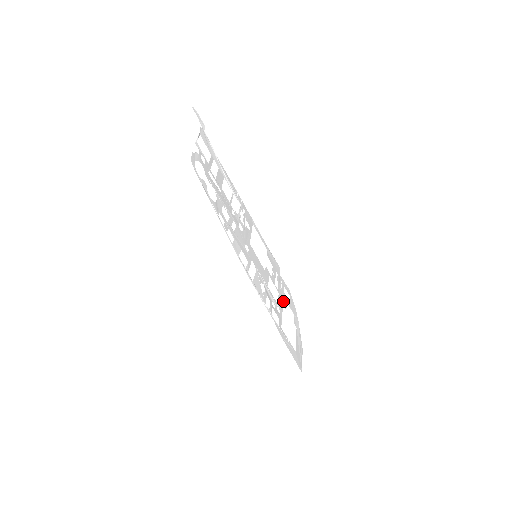
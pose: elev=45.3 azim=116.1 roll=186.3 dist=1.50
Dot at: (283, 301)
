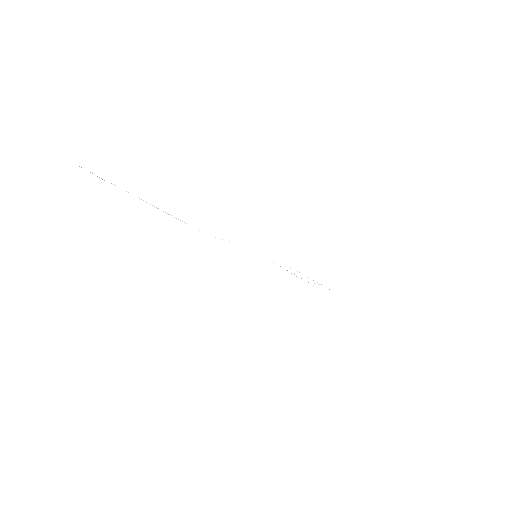
Dot at: occluded
